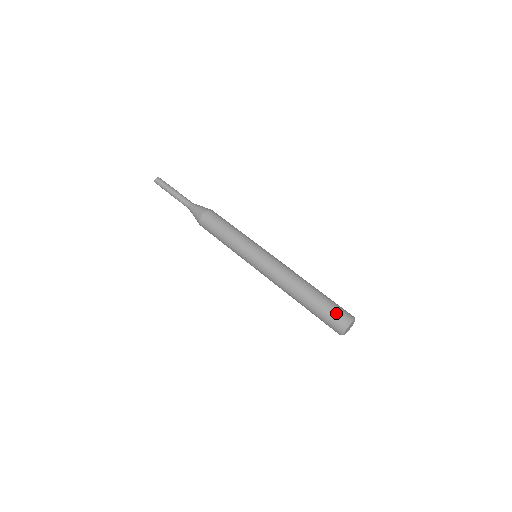
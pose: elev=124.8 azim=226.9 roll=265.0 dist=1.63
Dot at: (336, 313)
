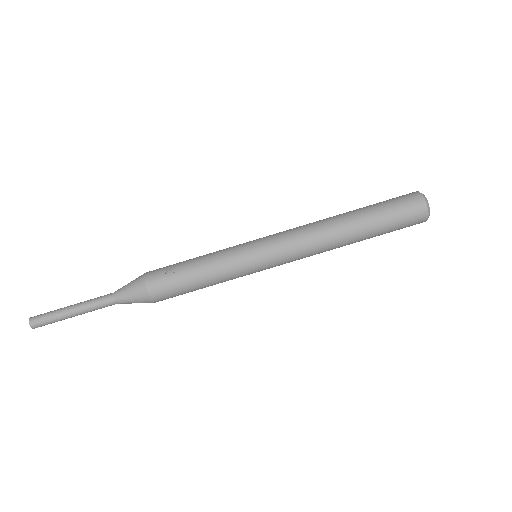
Dot at: (408, 225)
